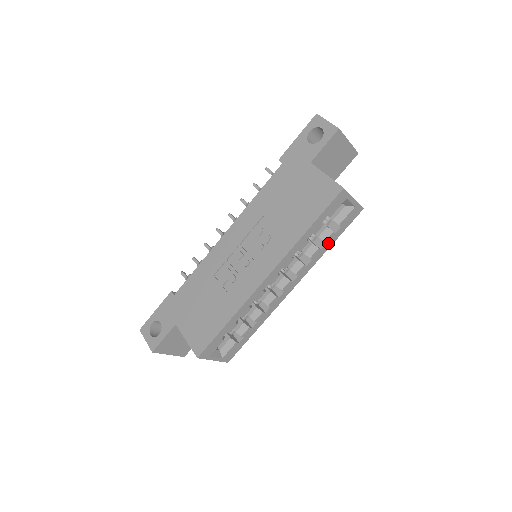
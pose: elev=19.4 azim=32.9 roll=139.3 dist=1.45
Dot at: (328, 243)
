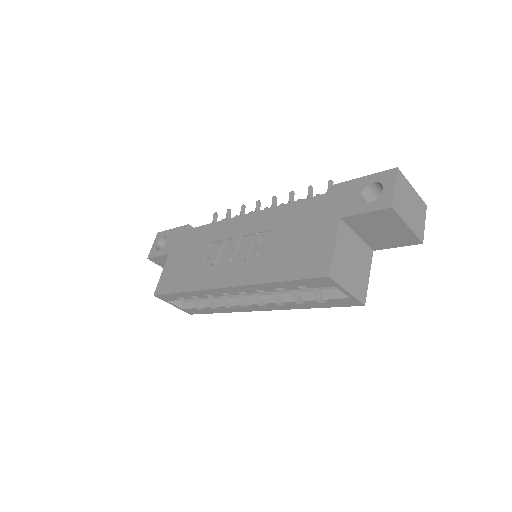
Dot at: (309, 304)
